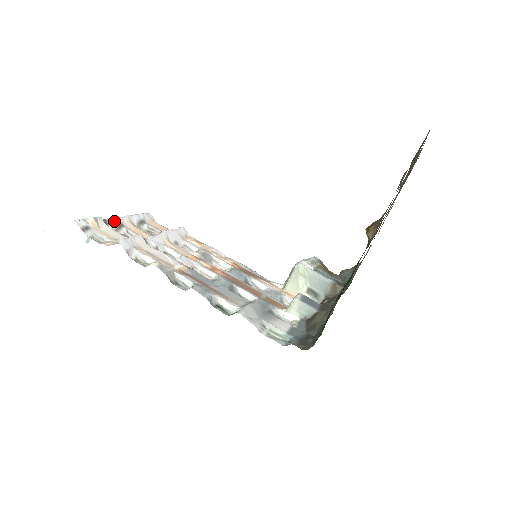
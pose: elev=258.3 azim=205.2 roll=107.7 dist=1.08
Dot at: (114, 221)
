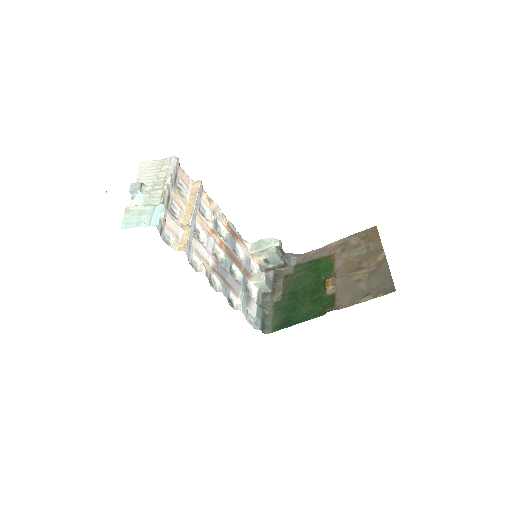
Dot at: (166, 195)
